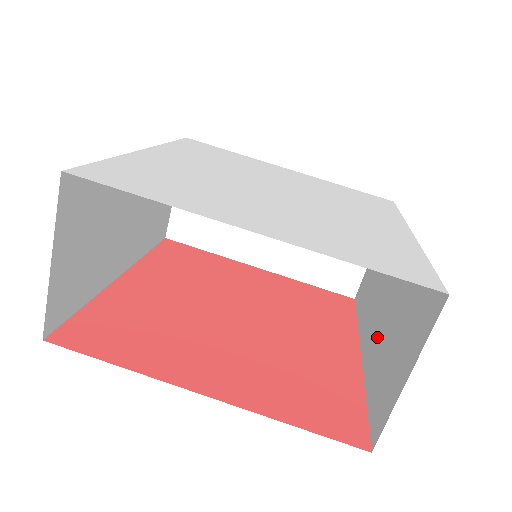
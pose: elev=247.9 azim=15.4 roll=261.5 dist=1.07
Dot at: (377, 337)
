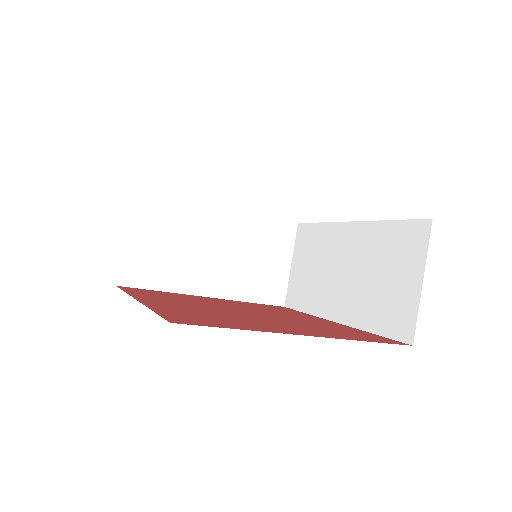
Dot at: (354, 296)
